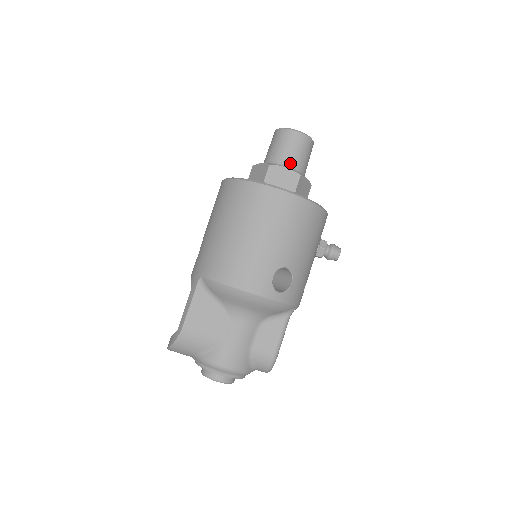
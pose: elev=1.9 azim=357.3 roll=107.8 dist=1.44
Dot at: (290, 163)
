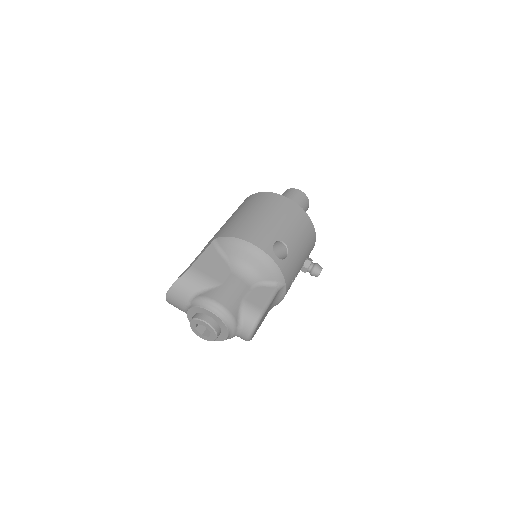
Dot at: occluded
